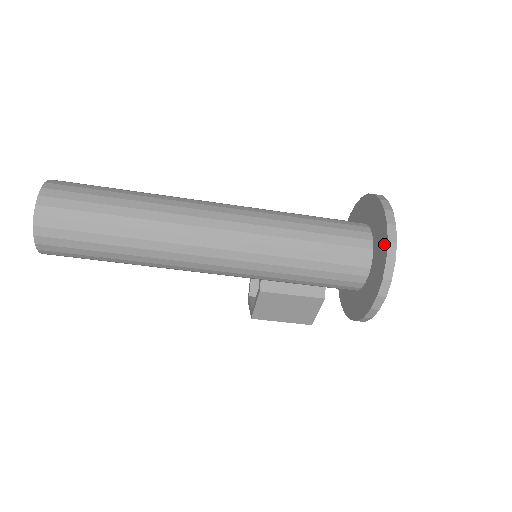
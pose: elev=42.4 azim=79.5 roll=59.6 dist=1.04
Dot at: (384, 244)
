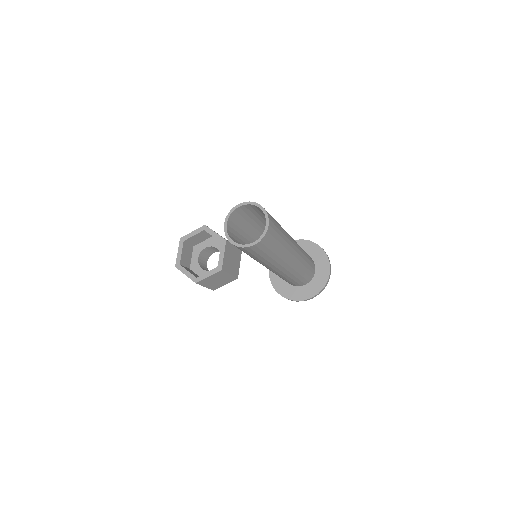
Dot at: (327, 272)
